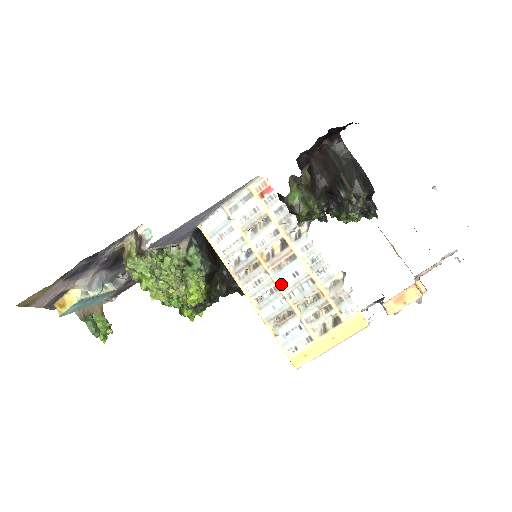
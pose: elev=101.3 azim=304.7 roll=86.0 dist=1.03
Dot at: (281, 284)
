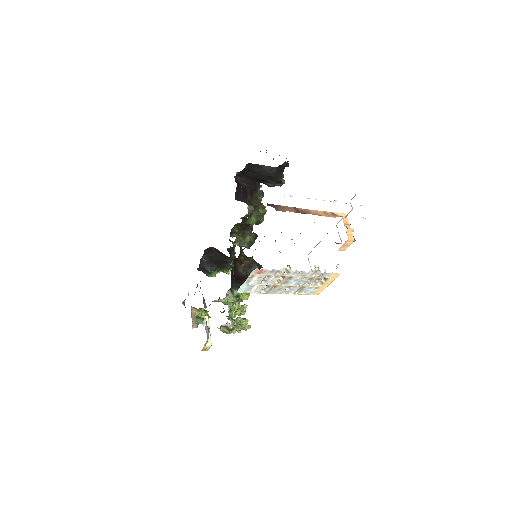
Dot at: (292, 285)
